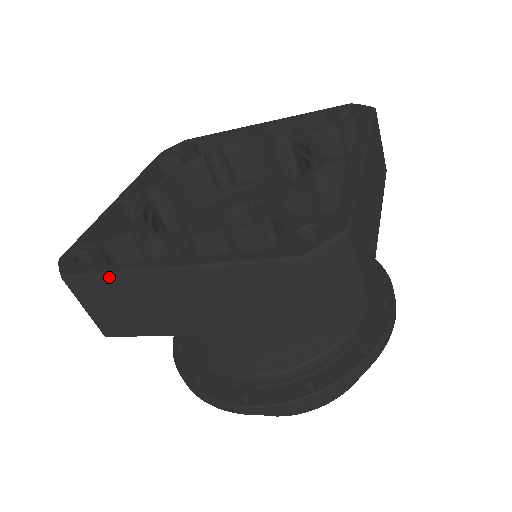
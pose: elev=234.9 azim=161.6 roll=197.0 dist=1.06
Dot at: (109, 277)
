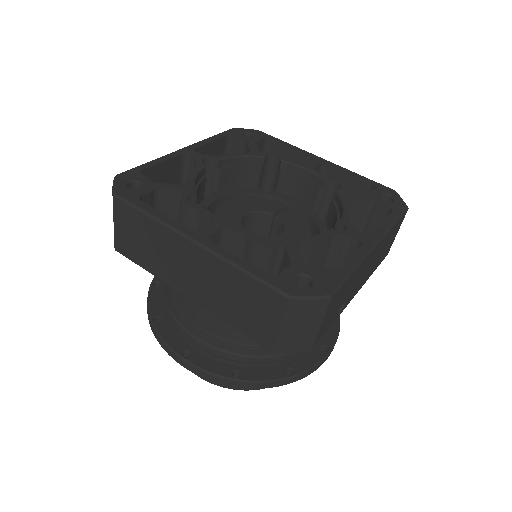
Dot at: (148, 218)
